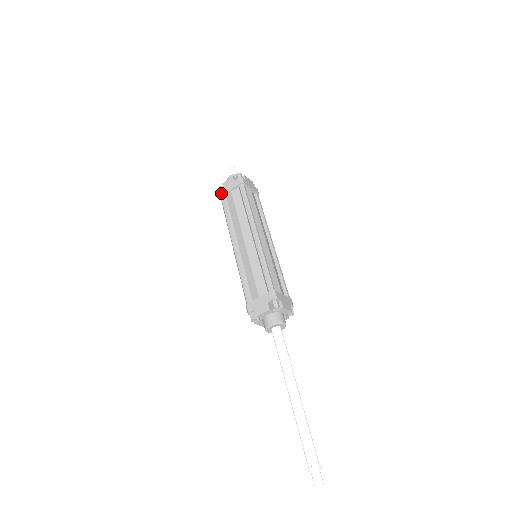
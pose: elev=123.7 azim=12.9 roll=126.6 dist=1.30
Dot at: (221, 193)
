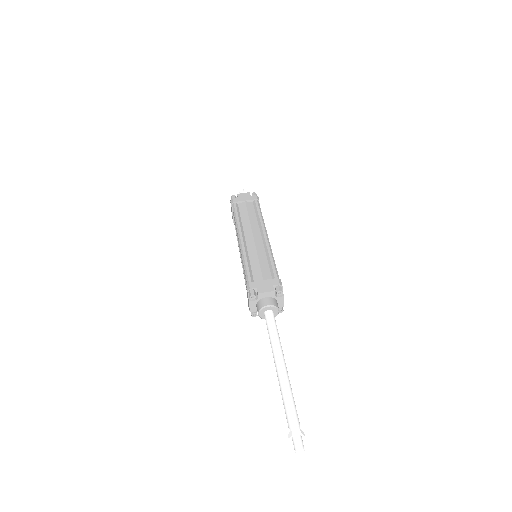
Dot at: occluded
